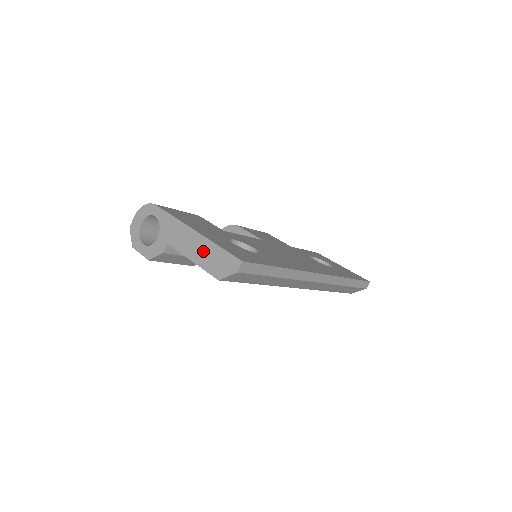
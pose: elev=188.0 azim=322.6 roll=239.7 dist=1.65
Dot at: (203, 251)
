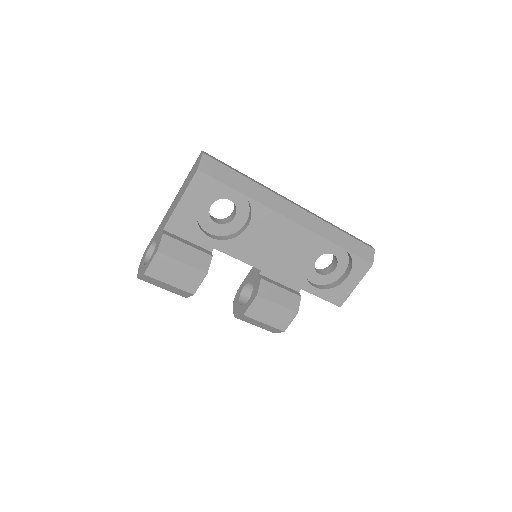
Dot at: (183, 189)
